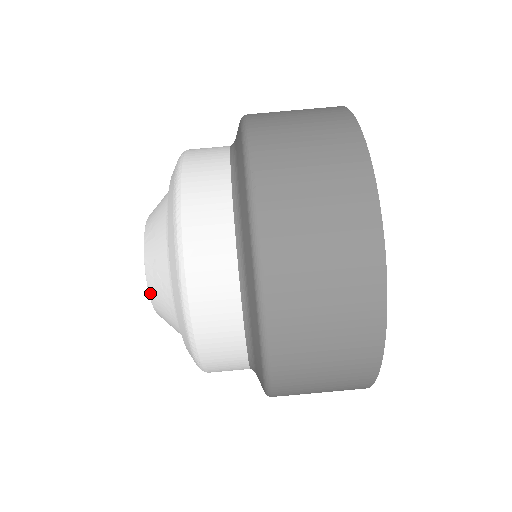
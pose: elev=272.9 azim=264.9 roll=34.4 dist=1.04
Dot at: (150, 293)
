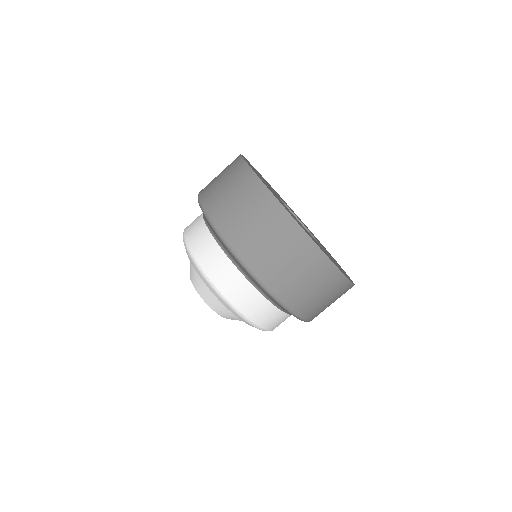
Dot at: (222, 316)
